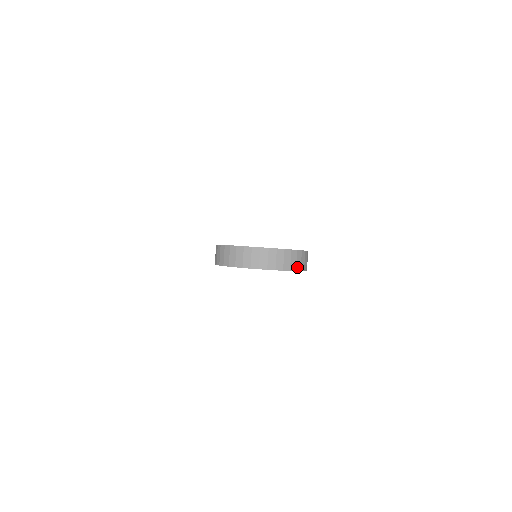
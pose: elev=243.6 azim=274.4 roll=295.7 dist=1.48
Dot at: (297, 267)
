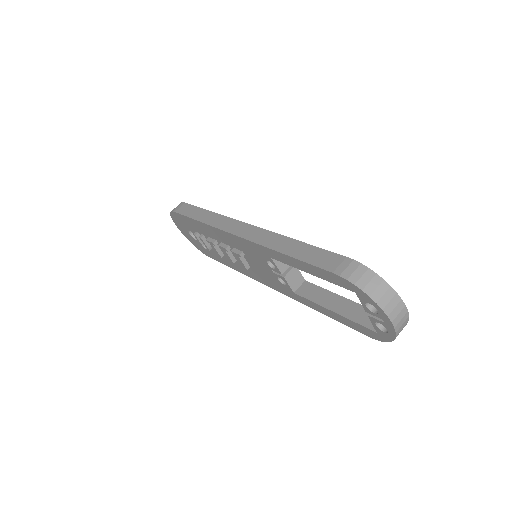
Dot at: occluded
